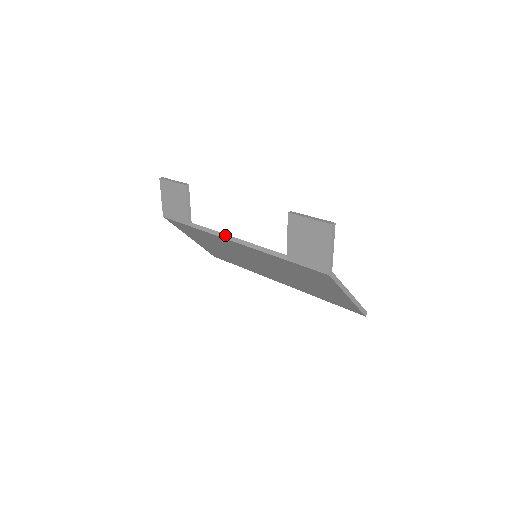
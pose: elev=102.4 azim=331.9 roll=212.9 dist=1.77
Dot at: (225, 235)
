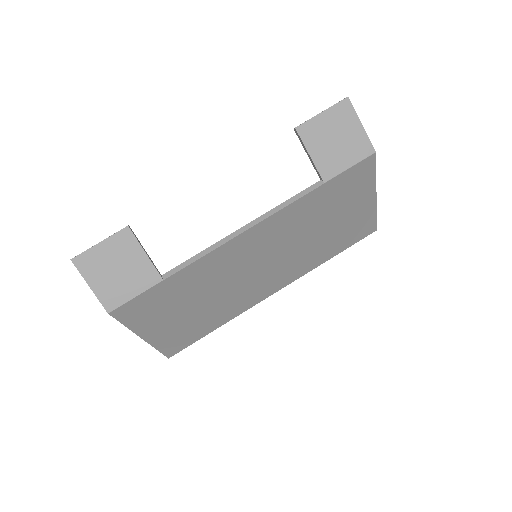
Dot at: (227, 237)
